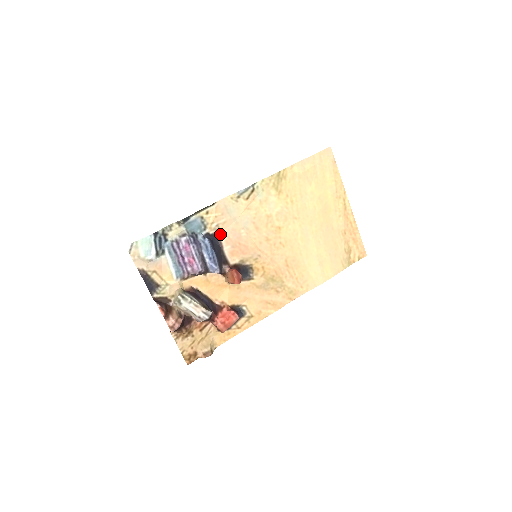
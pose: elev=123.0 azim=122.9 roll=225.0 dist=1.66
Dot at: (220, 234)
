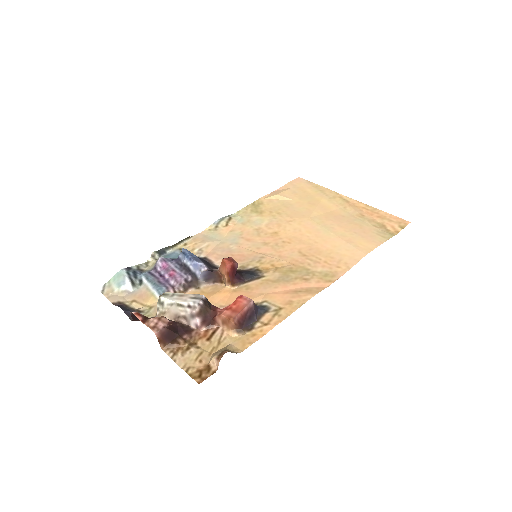
Dot at: (206, 256)
